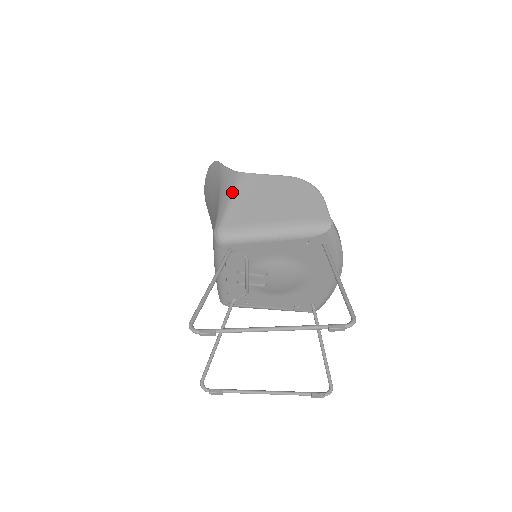
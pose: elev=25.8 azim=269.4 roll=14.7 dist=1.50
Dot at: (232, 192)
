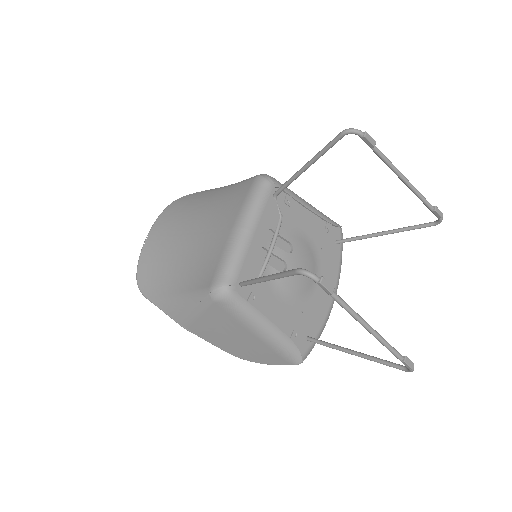
Dot at: occluded
